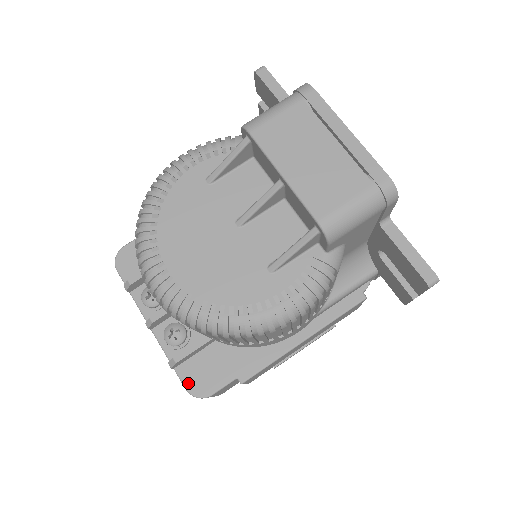
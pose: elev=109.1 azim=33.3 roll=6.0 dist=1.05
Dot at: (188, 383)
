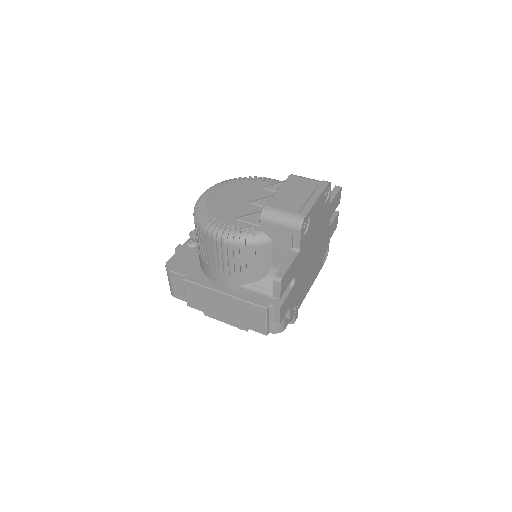
Dot at: (171, 260)
